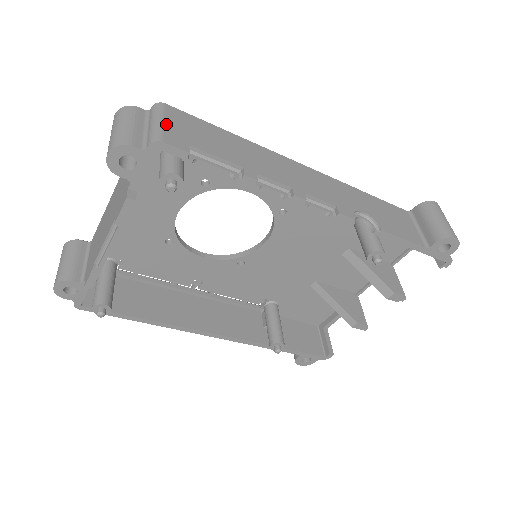
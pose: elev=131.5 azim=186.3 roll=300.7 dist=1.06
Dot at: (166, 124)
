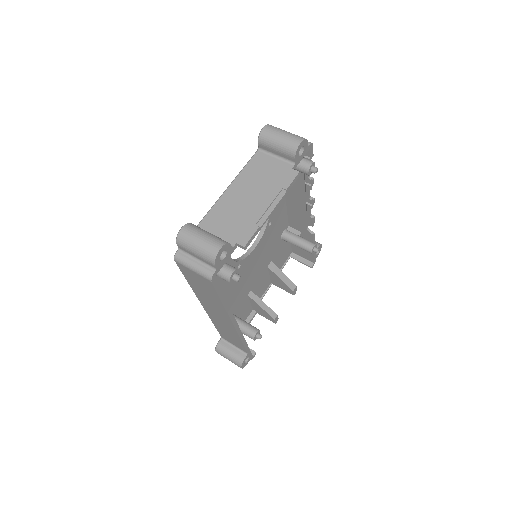
Dot at: occluded
